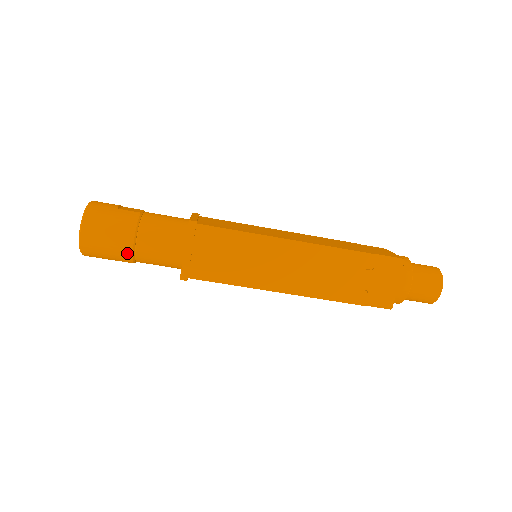
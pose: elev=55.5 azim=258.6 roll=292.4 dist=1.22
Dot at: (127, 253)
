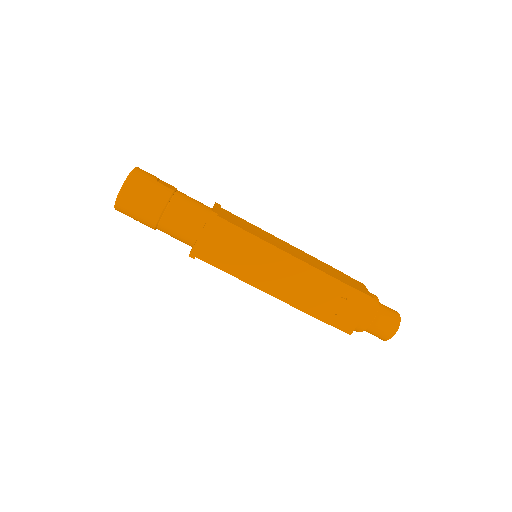
Dot at: (153, 220)
